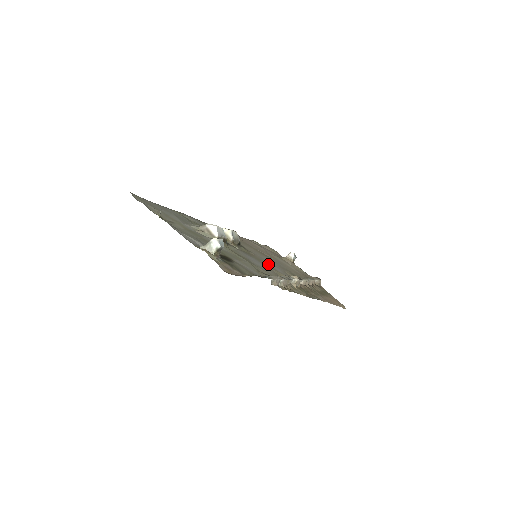
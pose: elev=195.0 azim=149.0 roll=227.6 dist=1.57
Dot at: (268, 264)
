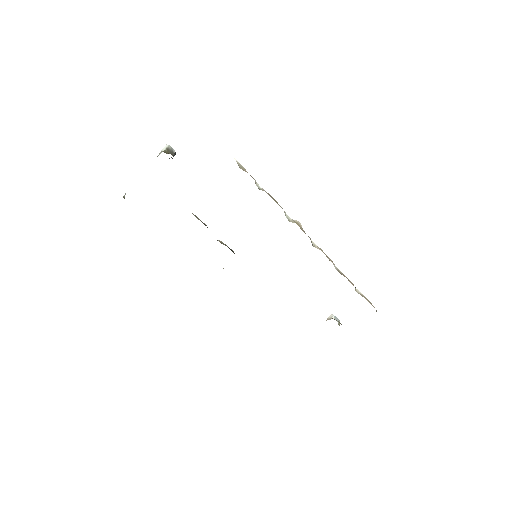
Dot at: occluded
